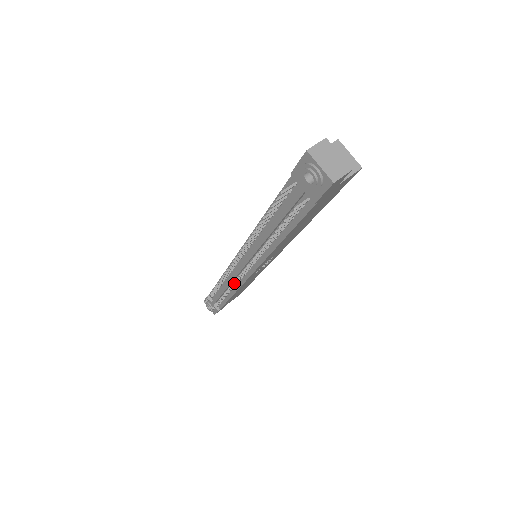
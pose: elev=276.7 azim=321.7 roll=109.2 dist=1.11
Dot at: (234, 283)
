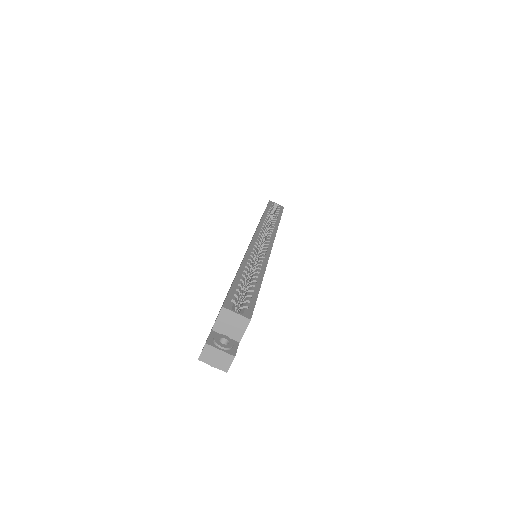
Dot at: occluded
